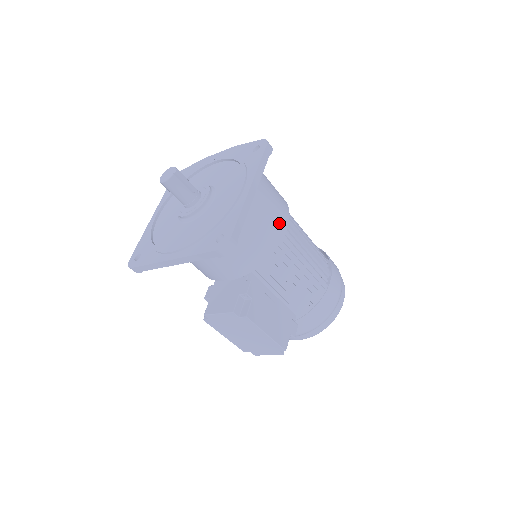
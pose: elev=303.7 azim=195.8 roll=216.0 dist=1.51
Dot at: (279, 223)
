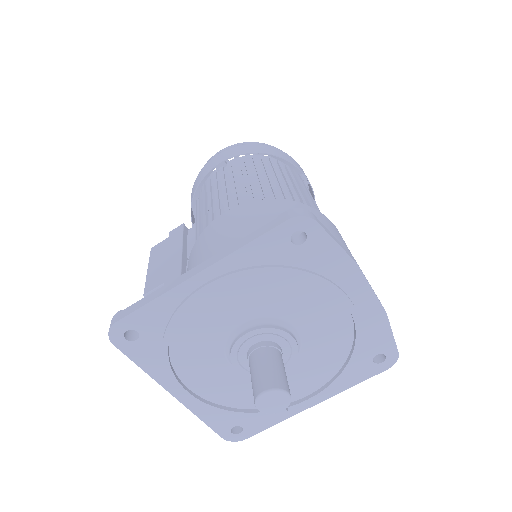
Dot at: occluded
